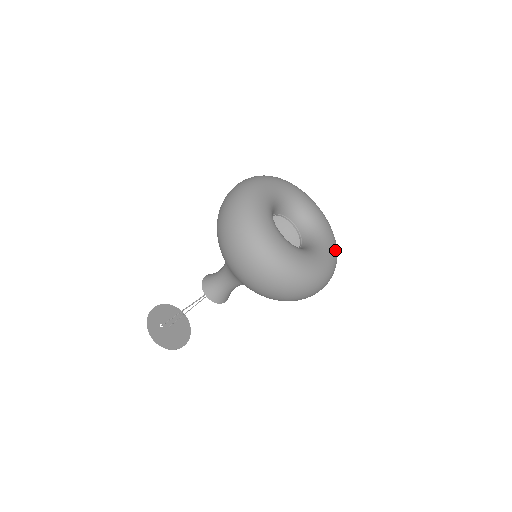
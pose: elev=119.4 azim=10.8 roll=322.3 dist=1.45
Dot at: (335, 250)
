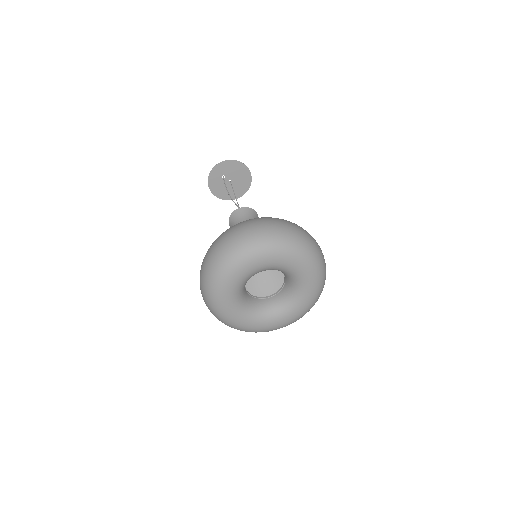
Dot at: (291, 322)
